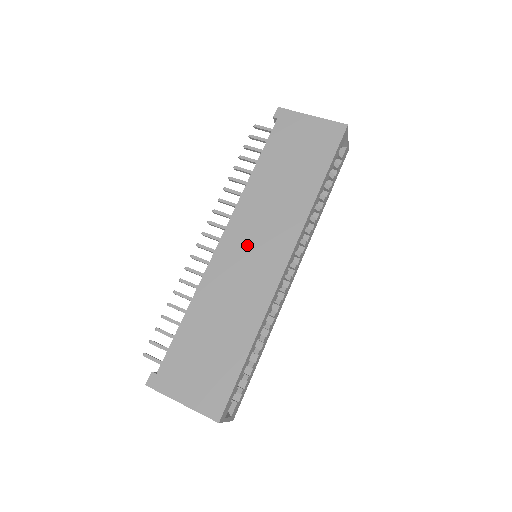
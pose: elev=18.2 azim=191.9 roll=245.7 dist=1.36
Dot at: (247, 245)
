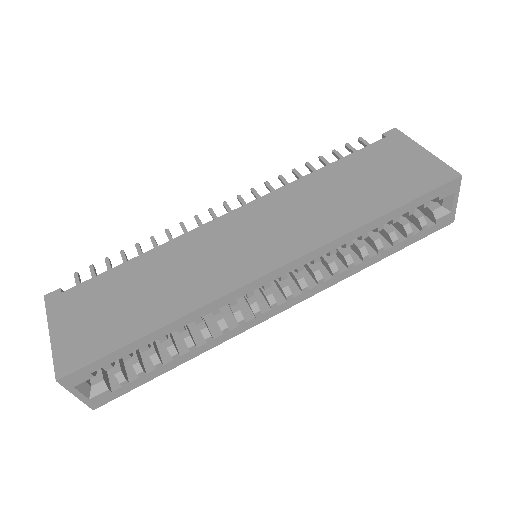
Dot at: (249, 230)
